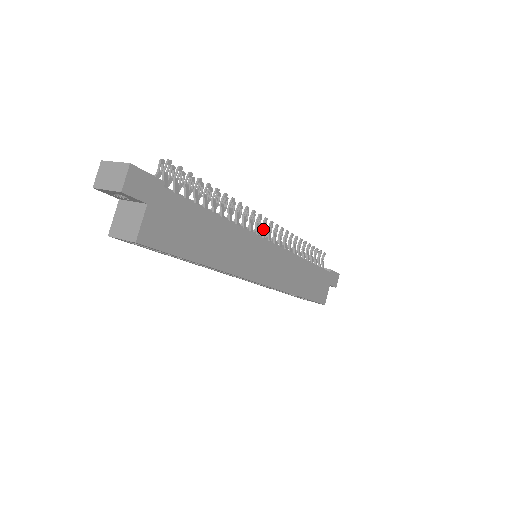
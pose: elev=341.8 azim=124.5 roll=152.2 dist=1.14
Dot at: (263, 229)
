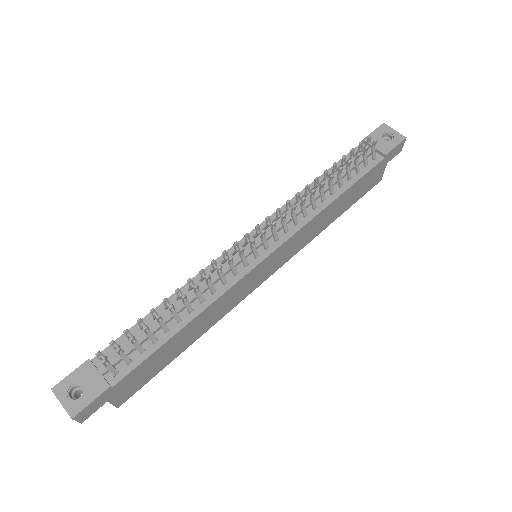
Dot at: (253, 248)
